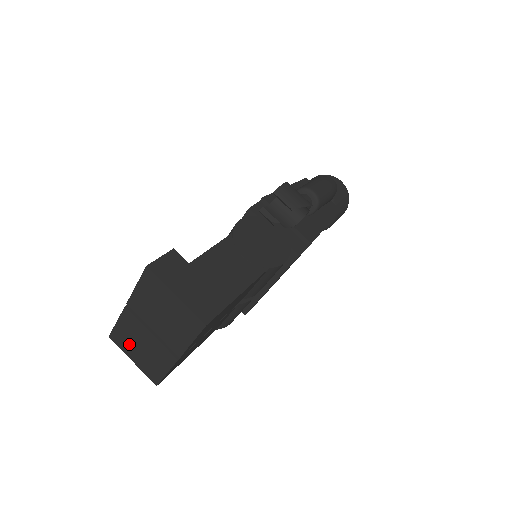
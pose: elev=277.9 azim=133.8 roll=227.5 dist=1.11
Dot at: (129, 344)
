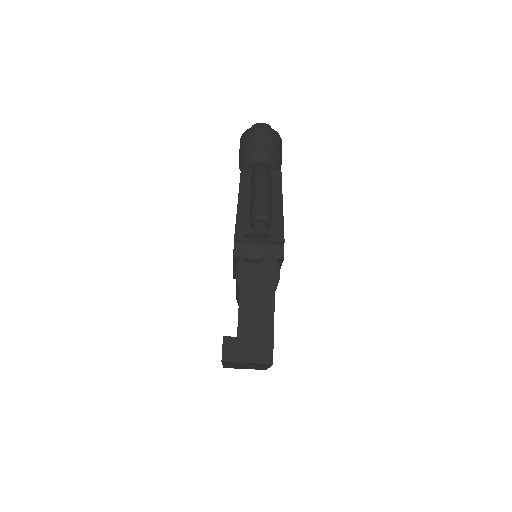
Dot at: occluded
